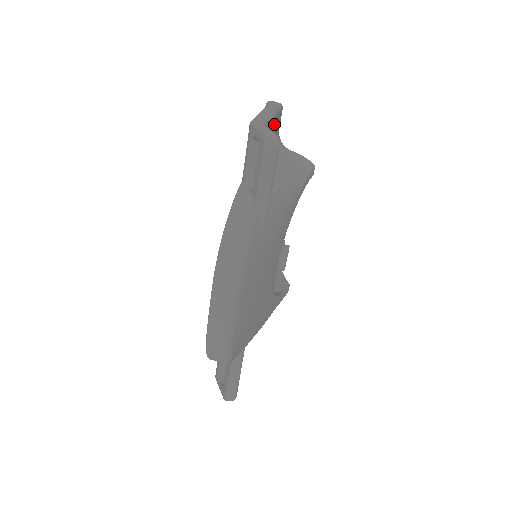
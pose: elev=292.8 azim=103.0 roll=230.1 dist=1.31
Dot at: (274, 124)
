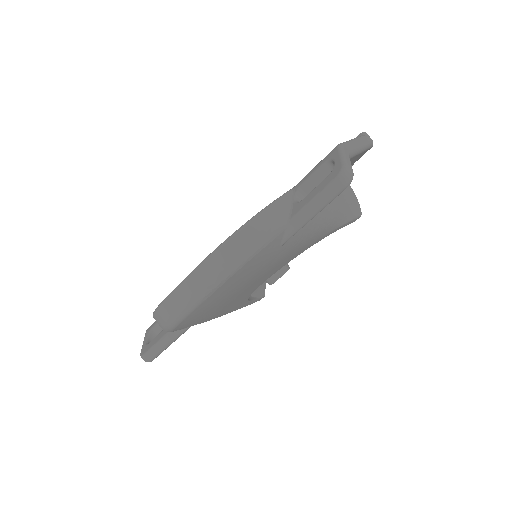
Dot at: (356, 157)
